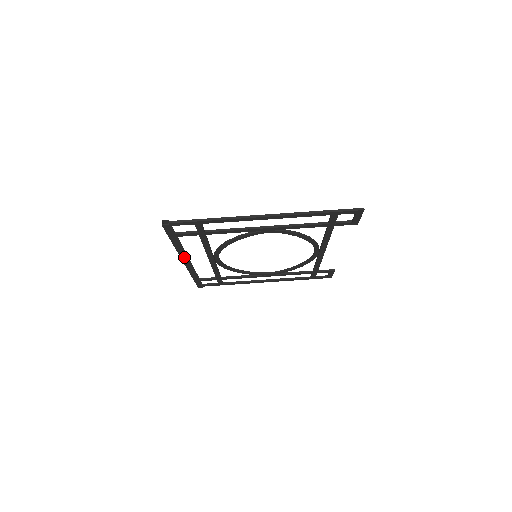
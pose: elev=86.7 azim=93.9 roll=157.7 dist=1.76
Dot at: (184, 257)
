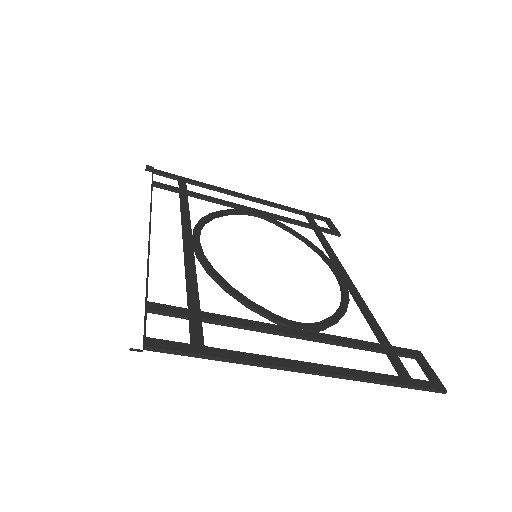
Dot at: occluded
